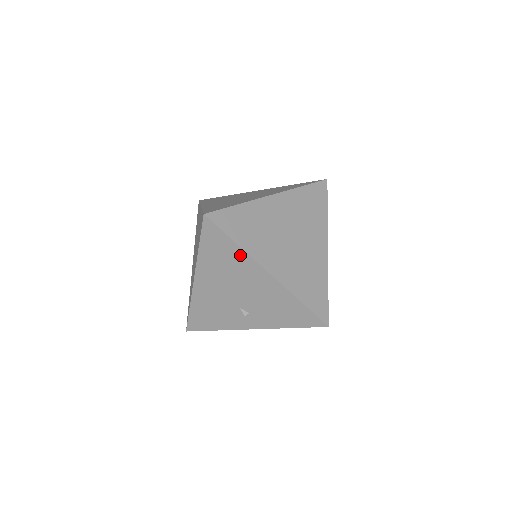
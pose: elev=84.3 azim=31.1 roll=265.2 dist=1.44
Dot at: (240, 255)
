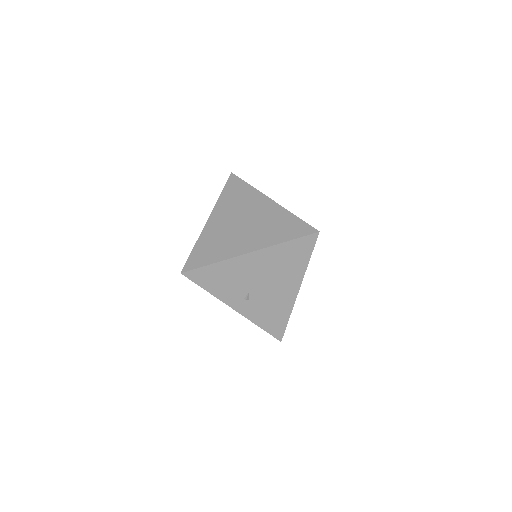
Dot at: (301, 268)
